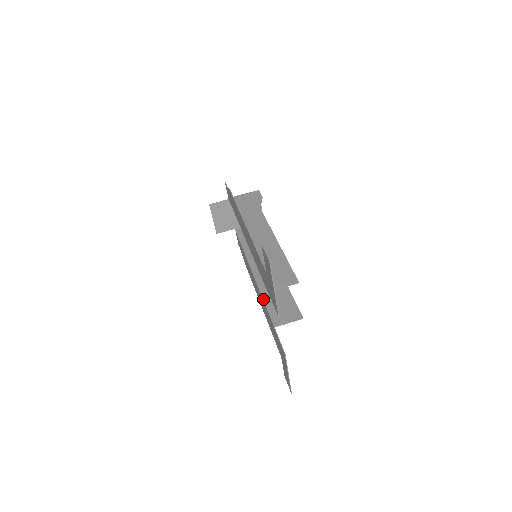
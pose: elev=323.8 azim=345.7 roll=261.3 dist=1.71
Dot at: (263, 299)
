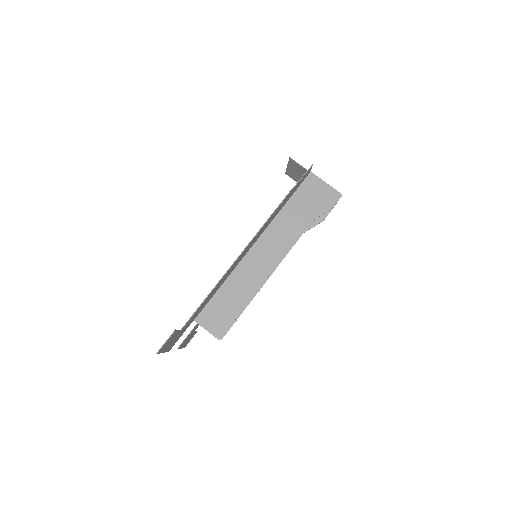
Dot at: occluded
